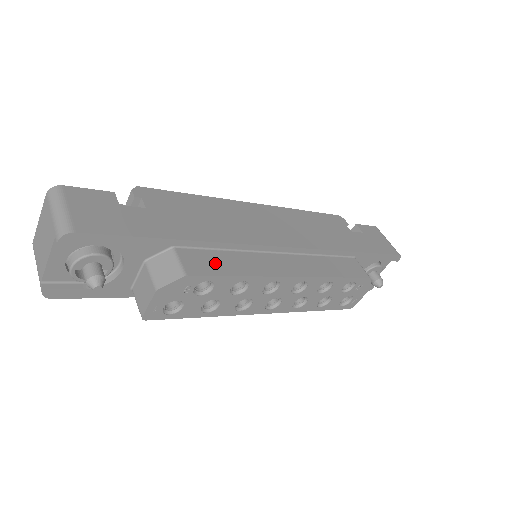
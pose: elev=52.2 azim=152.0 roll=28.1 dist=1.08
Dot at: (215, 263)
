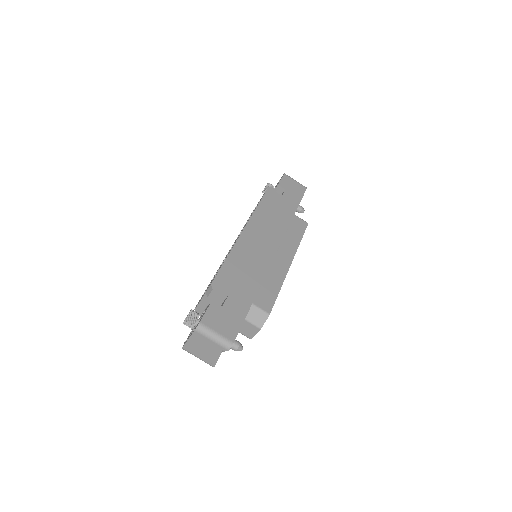
Dot at: (268, 294)
